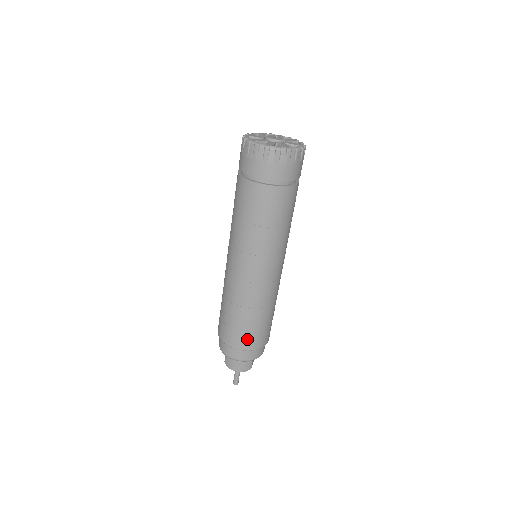
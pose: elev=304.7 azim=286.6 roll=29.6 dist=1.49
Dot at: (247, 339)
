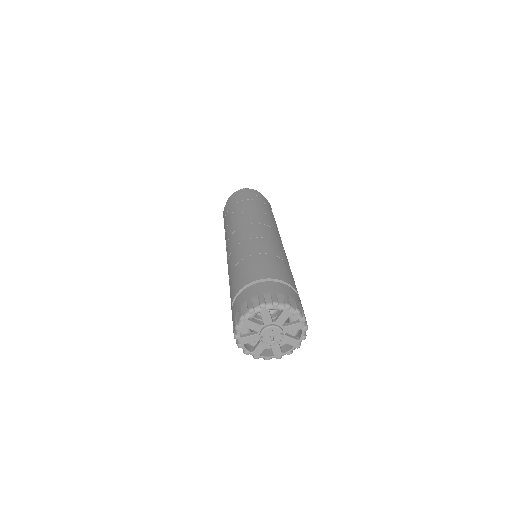
Dot at: occluded
